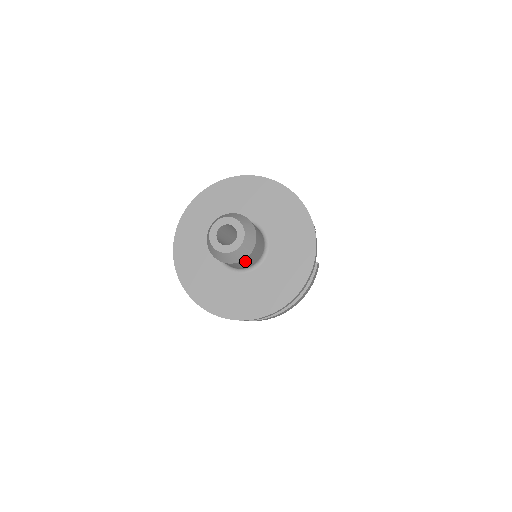
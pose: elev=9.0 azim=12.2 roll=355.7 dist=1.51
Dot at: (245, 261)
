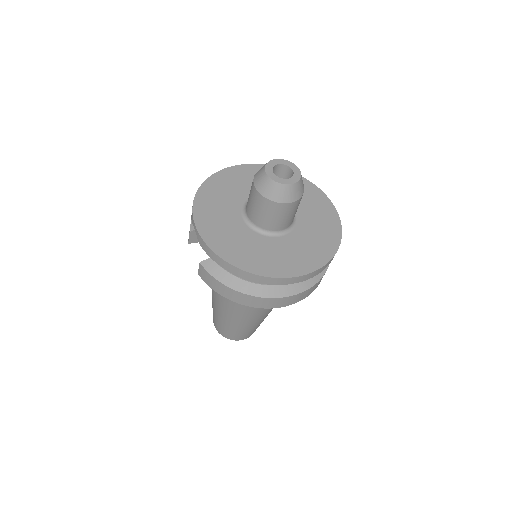
Dot at: (294, 207)
